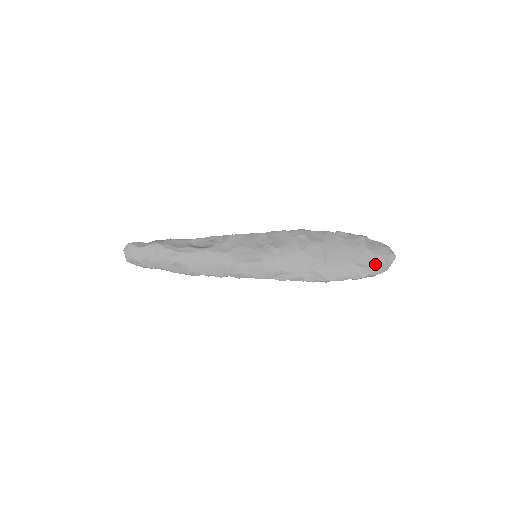
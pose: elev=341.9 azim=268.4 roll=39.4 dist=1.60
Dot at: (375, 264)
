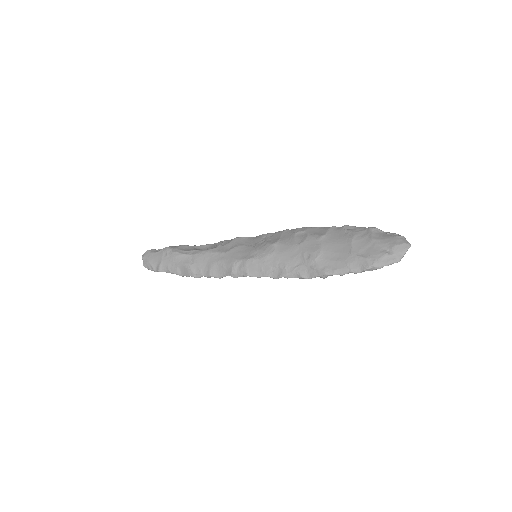
Dot at: (380, 254)
